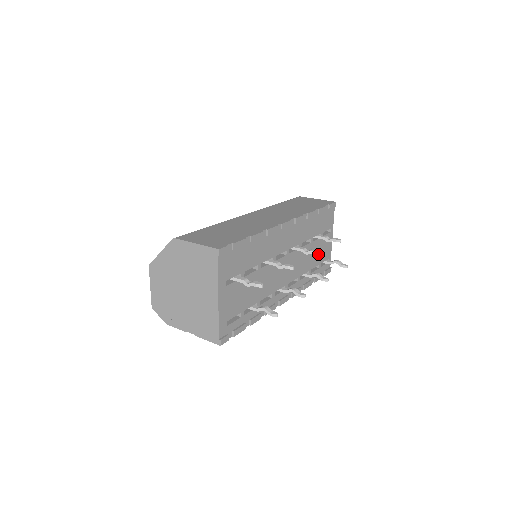
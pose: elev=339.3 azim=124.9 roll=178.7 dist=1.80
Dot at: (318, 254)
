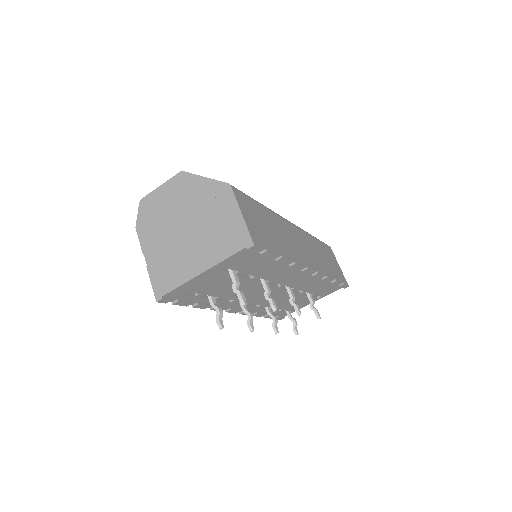
Dot at: (298, 315)
